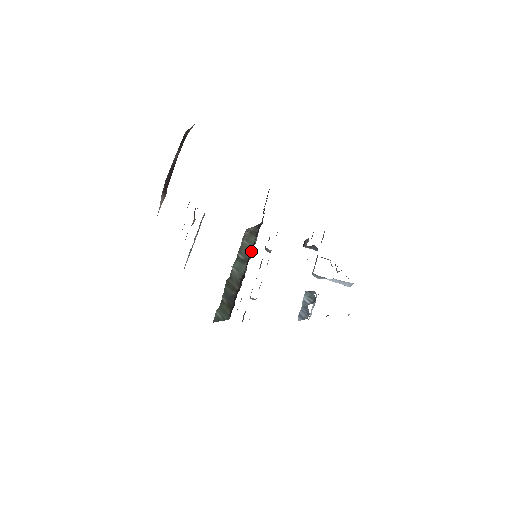
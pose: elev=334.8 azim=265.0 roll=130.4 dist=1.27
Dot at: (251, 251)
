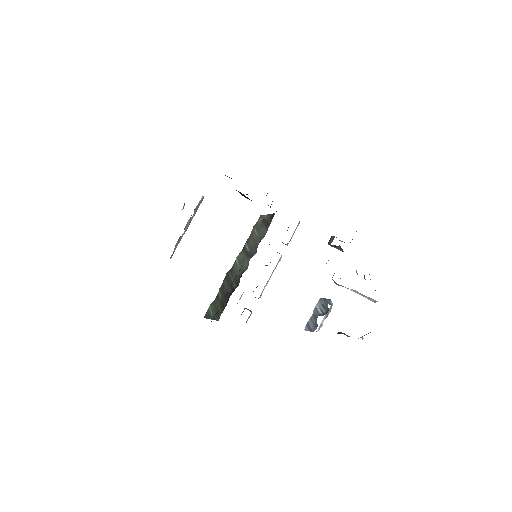
Dot at: occluded
